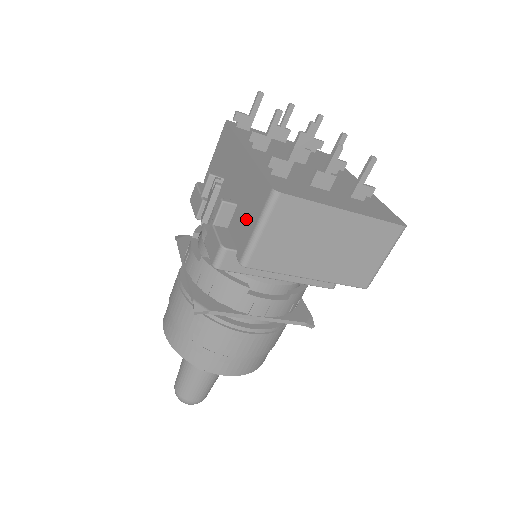
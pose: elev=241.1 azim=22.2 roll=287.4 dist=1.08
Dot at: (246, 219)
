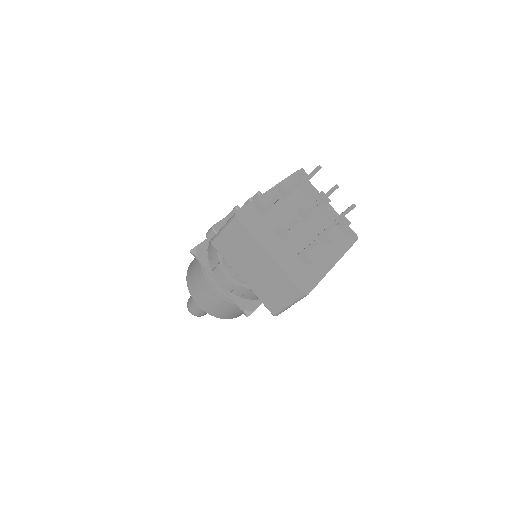
Dot at: occluded
